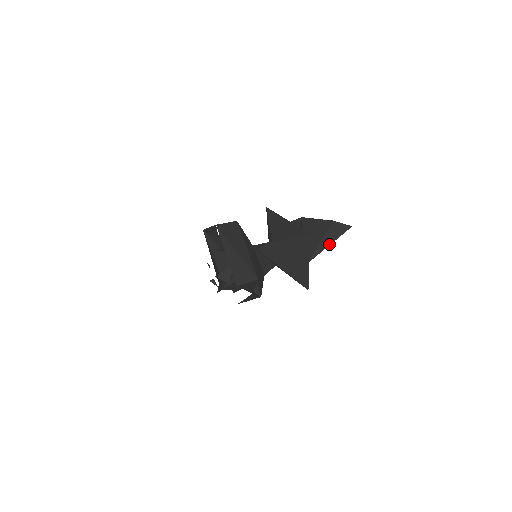
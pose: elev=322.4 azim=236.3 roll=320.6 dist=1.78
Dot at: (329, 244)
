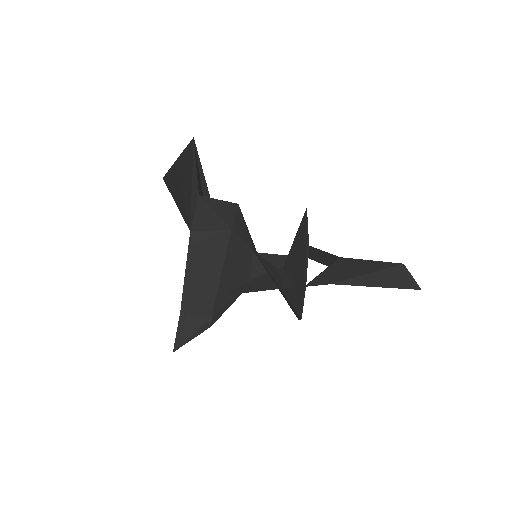
Dot at: (373, 285)
